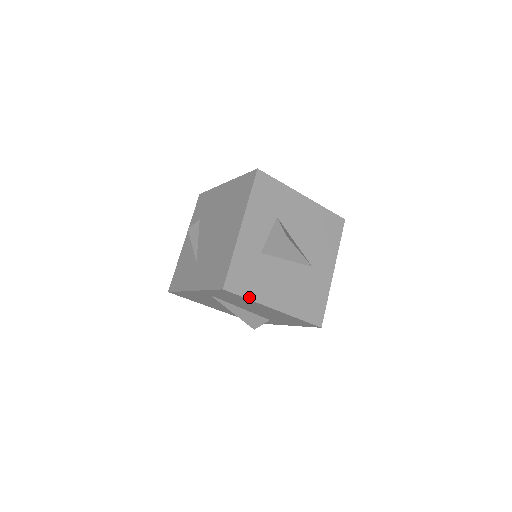
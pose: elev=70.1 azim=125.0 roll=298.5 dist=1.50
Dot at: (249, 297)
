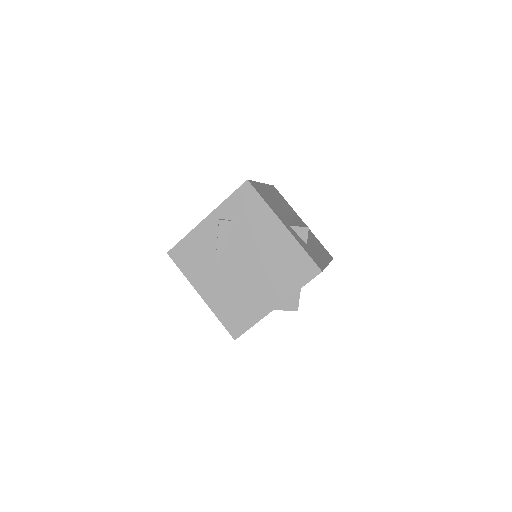
Dot at: occluded
